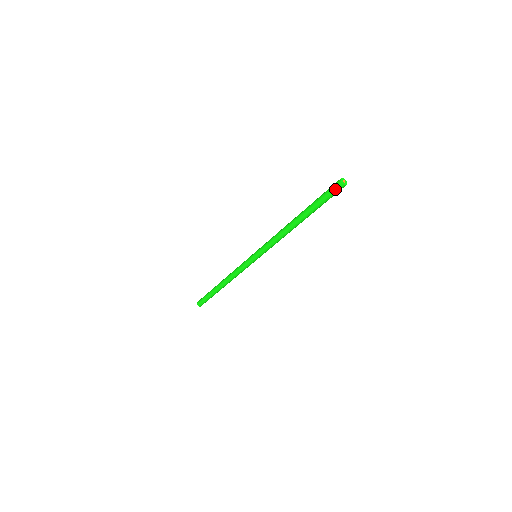
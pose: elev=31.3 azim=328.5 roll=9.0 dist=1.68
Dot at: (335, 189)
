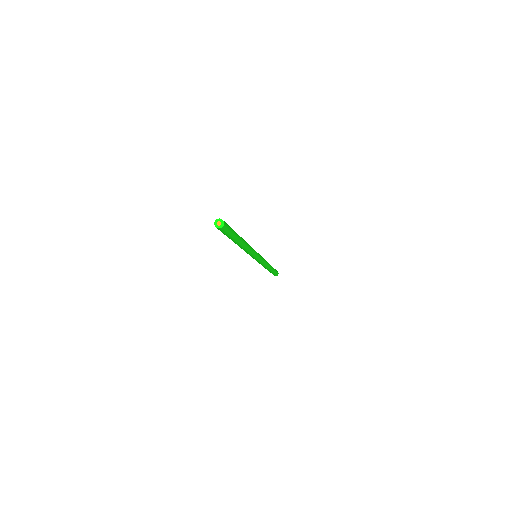
Dot at: occluded
